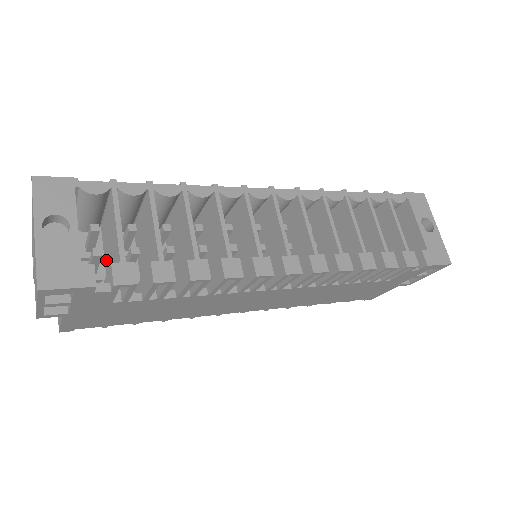
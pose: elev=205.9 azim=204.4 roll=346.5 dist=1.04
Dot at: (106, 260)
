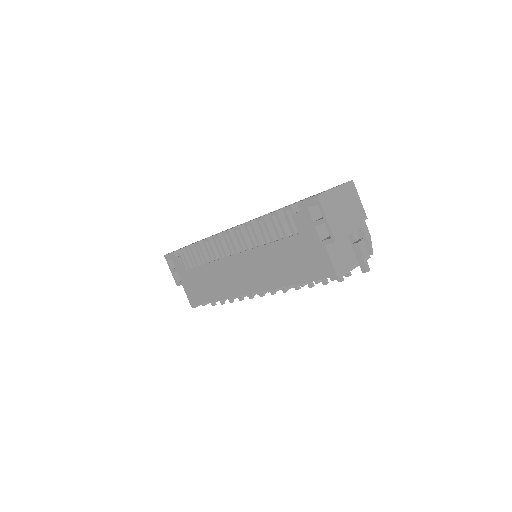
Dot at: occluded
